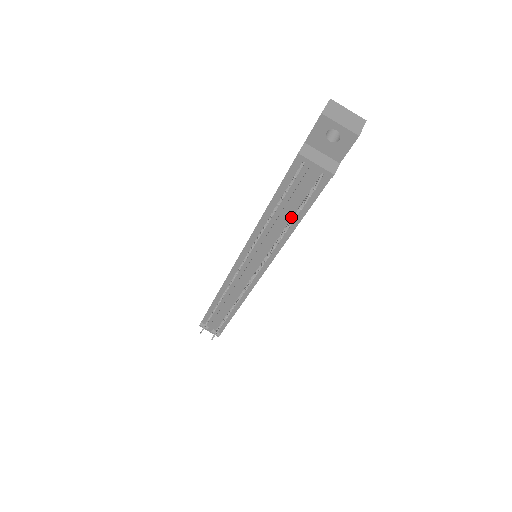
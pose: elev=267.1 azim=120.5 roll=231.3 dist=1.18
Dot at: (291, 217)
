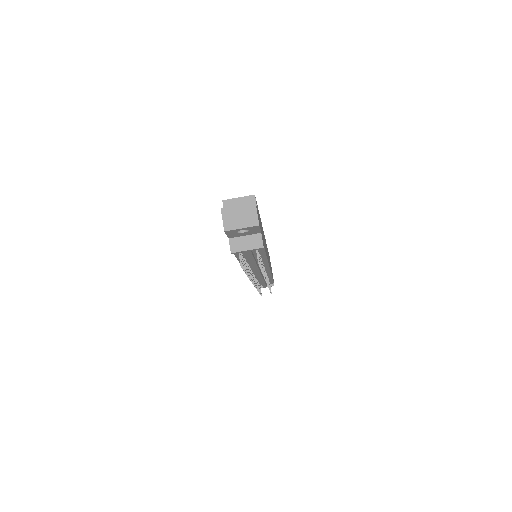
Dot at: occluded
